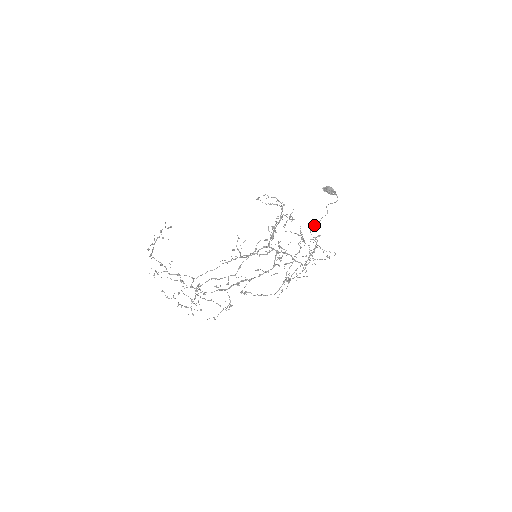
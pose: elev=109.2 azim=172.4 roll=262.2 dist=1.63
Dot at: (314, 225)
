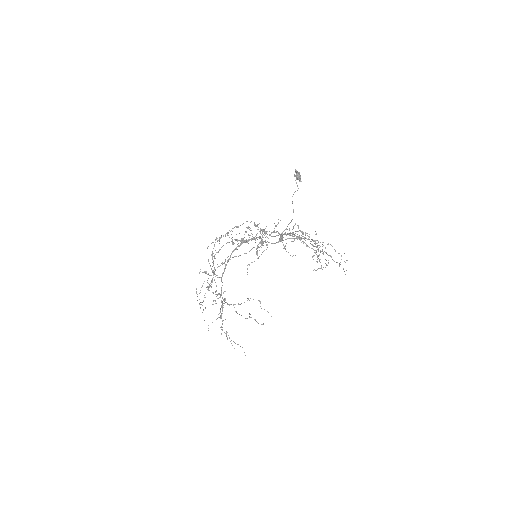
Dot at: (293, 210)
